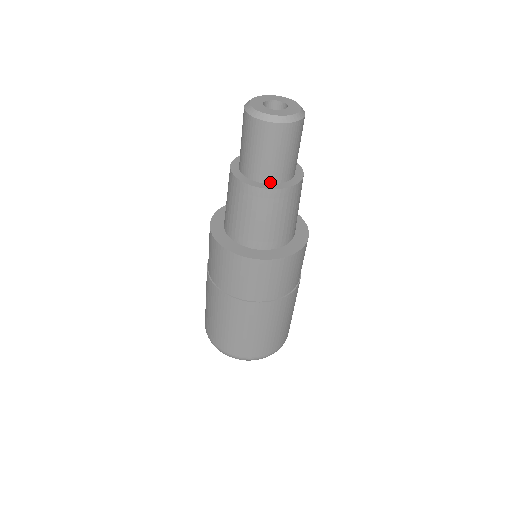
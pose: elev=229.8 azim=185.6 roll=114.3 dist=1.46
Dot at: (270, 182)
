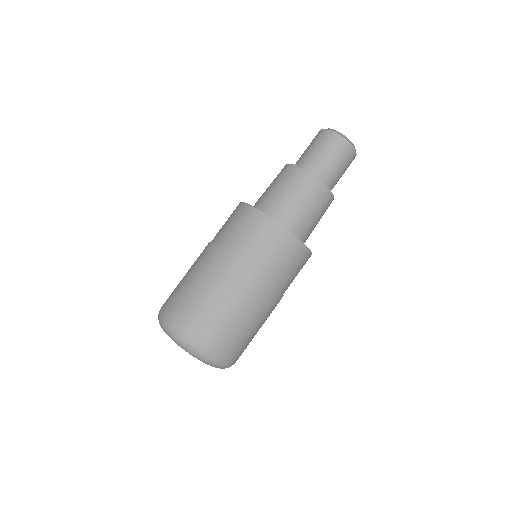
Dot at: occluded
